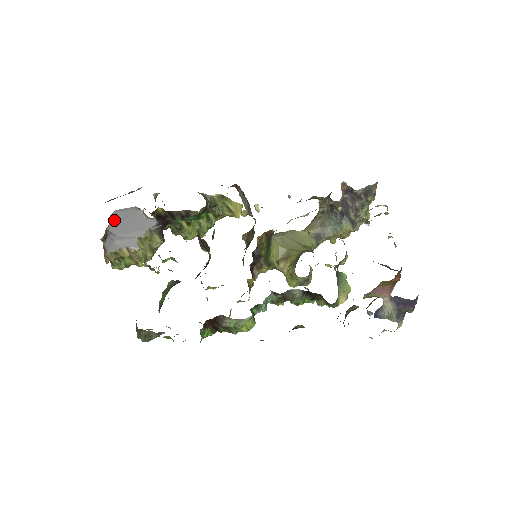
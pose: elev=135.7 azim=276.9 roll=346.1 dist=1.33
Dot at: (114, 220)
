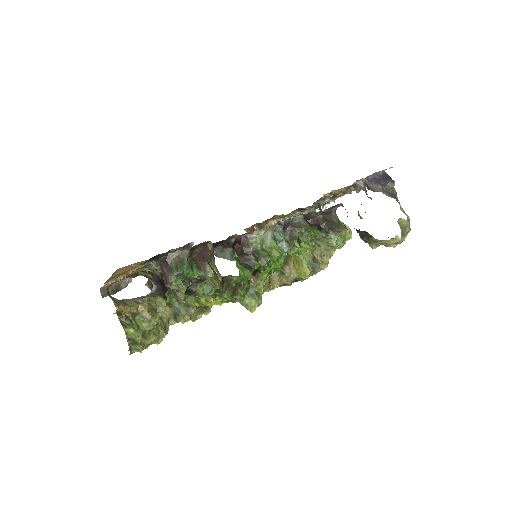
Dot at: occluded
